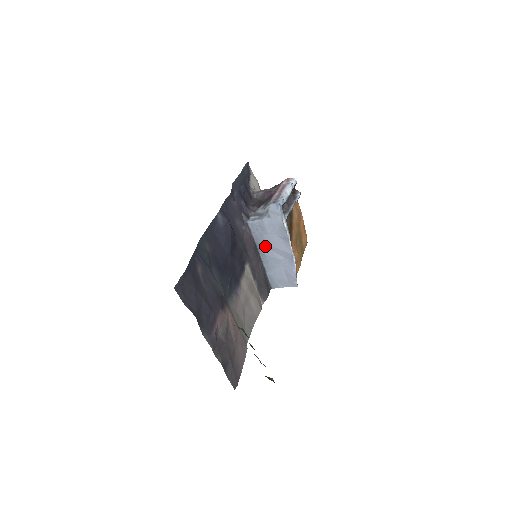
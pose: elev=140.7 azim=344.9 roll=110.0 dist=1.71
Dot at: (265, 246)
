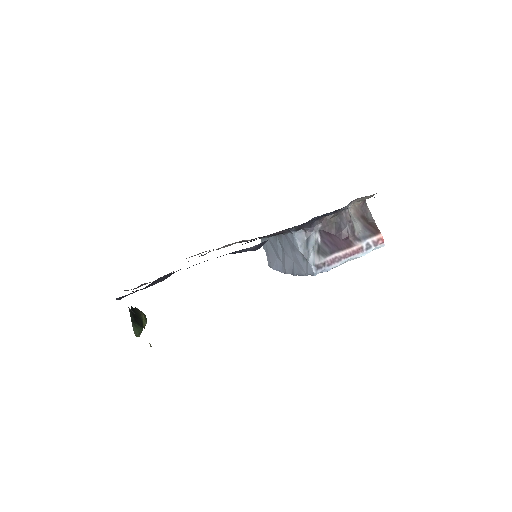
Dot at: (282, 245)
